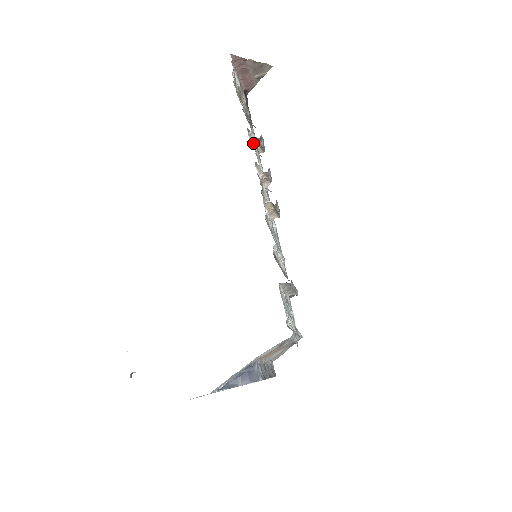
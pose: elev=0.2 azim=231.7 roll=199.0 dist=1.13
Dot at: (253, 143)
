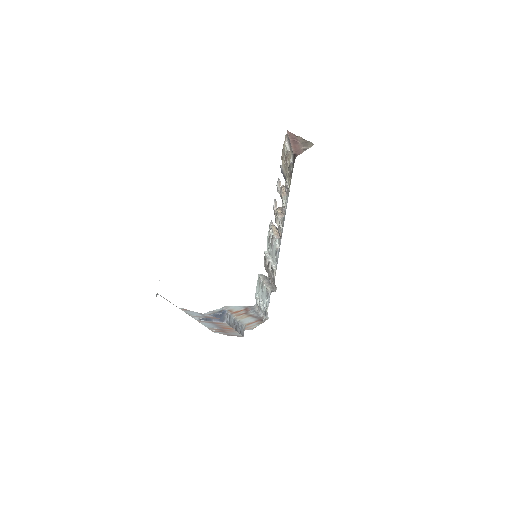
Dot at: (279, 188)
